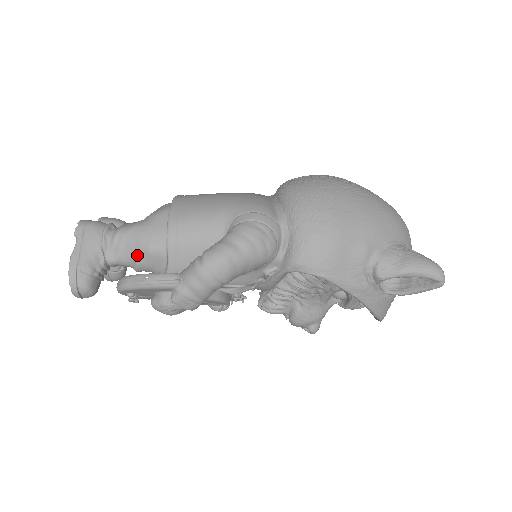
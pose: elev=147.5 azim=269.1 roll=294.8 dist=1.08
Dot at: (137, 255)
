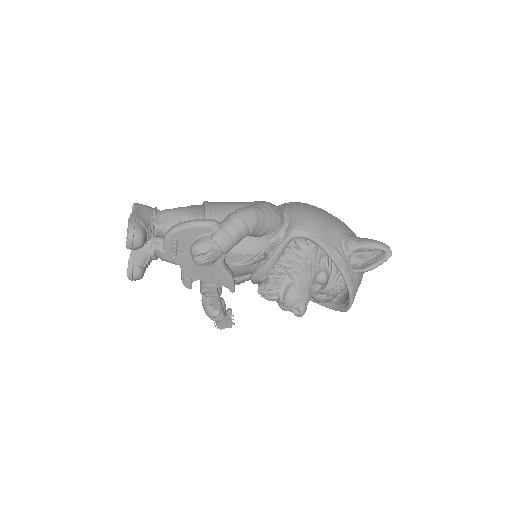
Dot at: occluded
